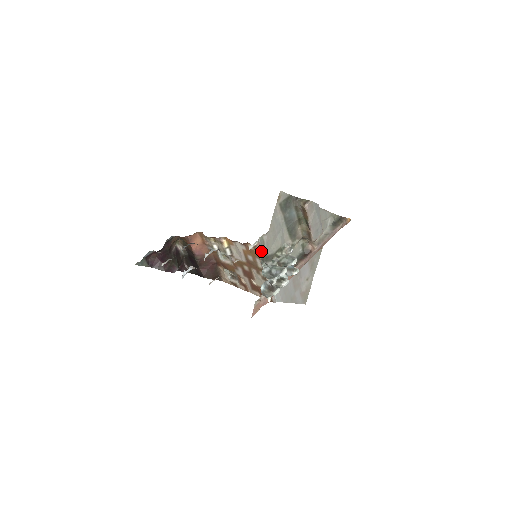
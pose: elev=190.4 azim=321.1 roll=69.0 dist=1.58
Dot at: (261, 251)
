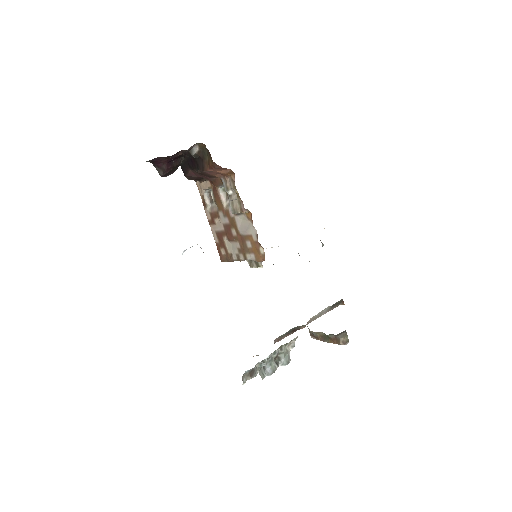
Dot at: occluded
